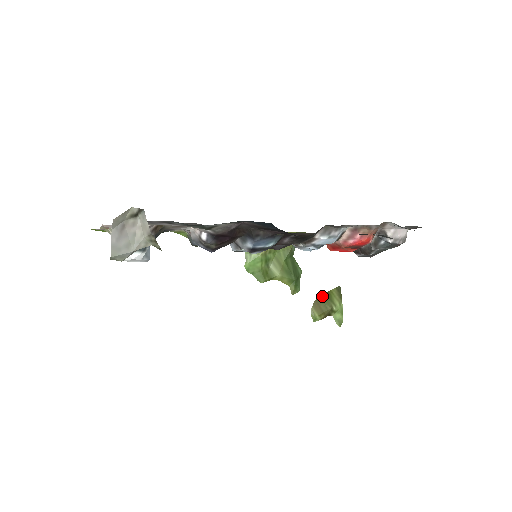
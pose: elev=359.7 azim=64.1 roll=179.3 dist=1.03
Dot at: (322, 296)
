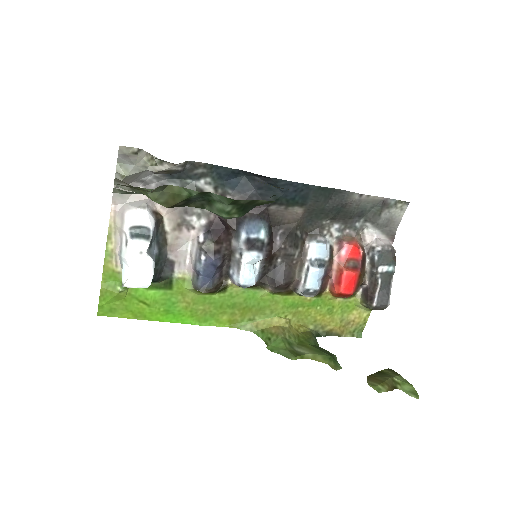
Dot at: (373, 374)
